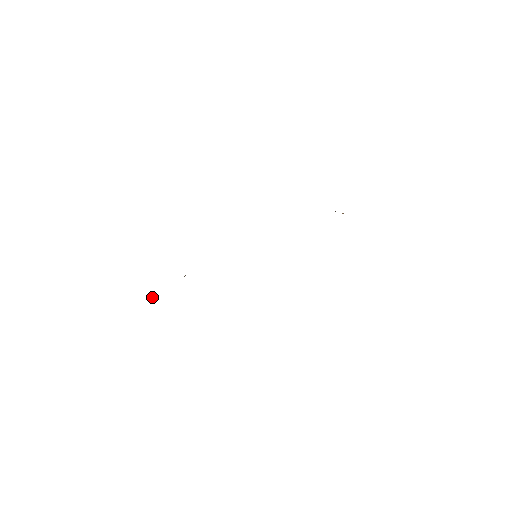
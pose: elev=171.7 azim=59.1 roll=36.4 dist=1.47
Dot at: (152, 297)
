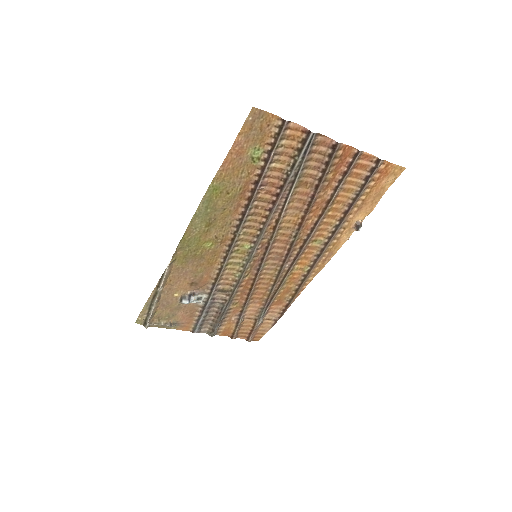
Dot at: (153, 303)
